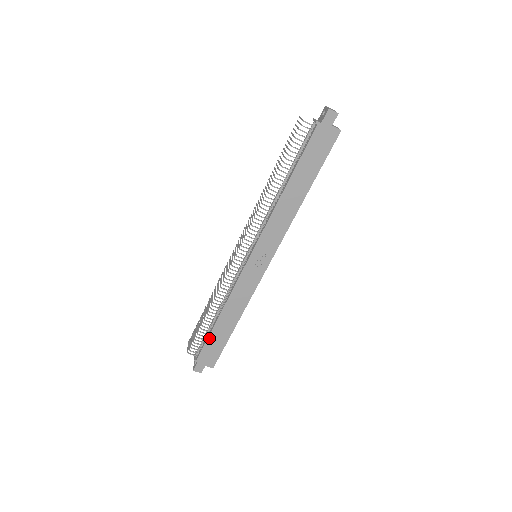
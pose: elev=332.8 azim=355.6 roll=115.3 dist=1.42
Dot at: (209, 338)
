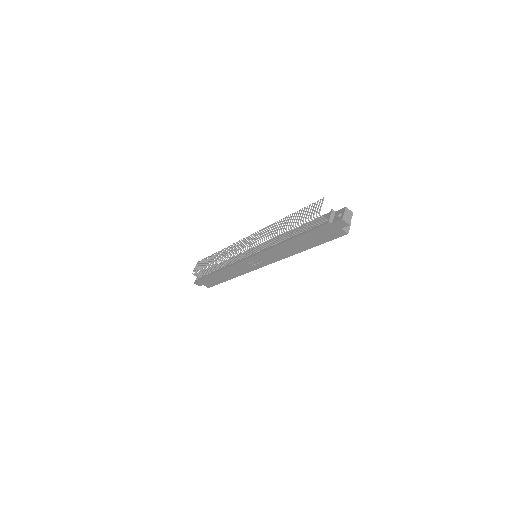
Dot at: (209, 276)
